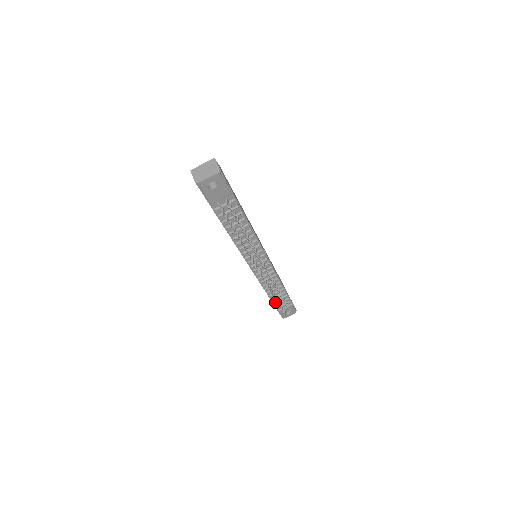
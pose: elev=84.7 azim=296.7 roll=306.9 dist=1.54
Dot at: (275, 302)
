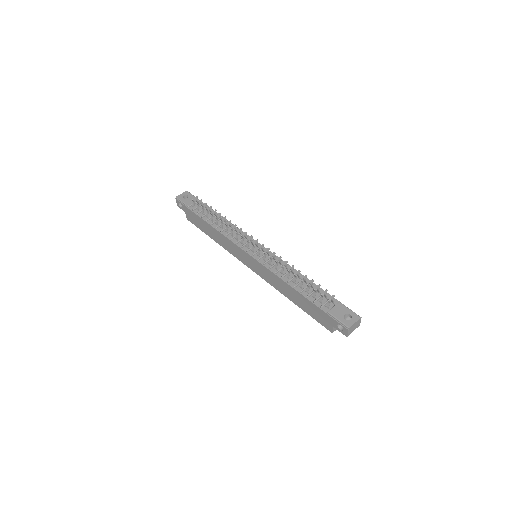
Dot at: (312, 300)
